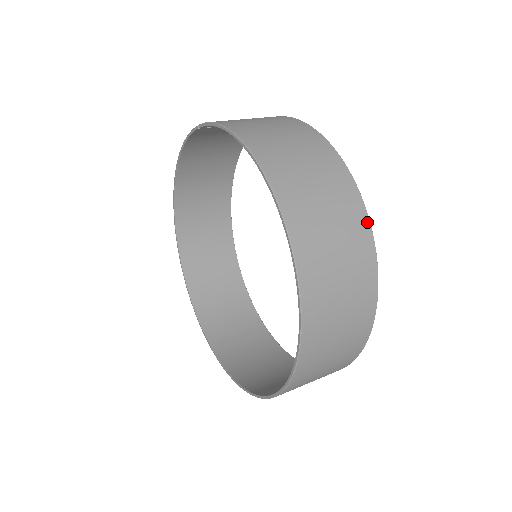
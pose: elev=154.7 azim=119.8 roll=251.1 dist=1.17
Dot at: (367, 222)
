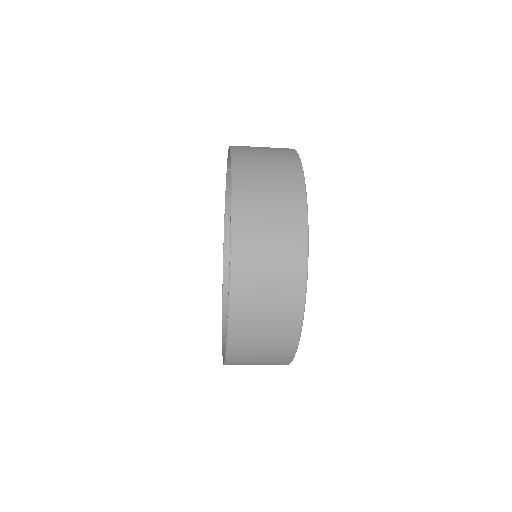
Dot at: (302, 179)
